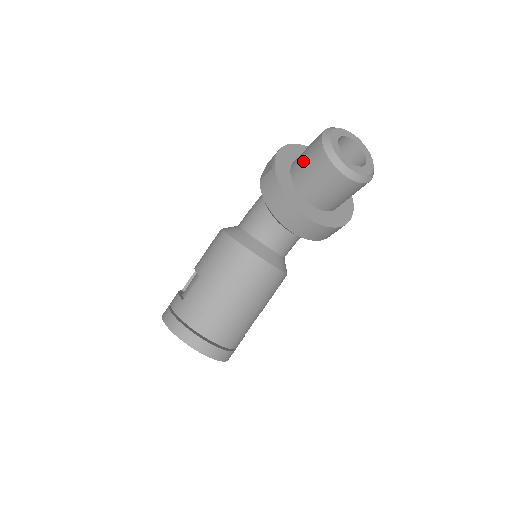
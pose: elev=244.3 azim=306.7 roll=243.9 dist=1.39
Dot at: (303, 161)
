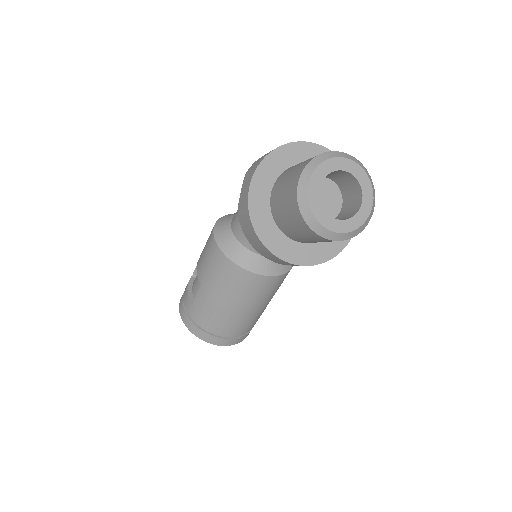
Dot at: (281, 206)
